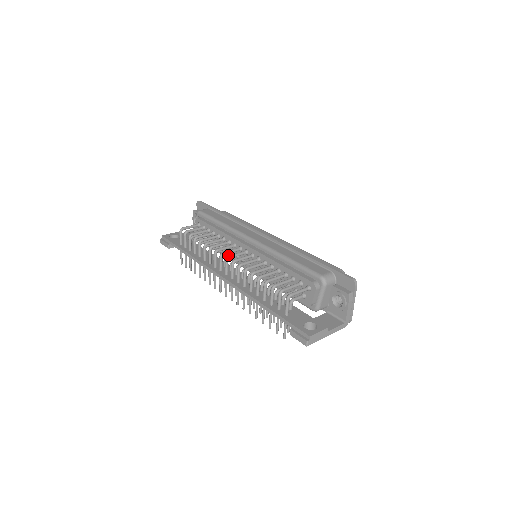
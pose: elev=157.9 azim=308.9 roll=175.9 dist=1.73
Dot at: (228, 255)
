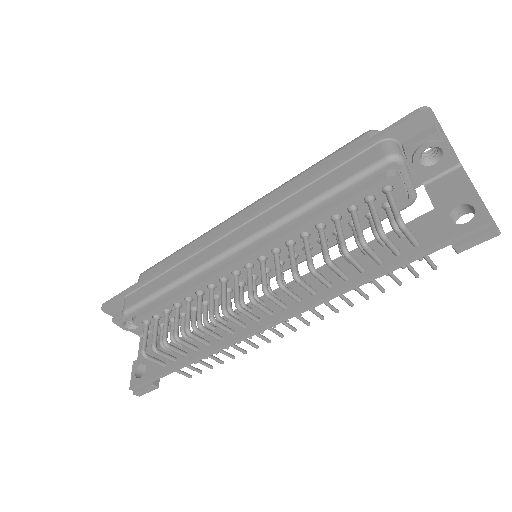
Dot at: occluded
